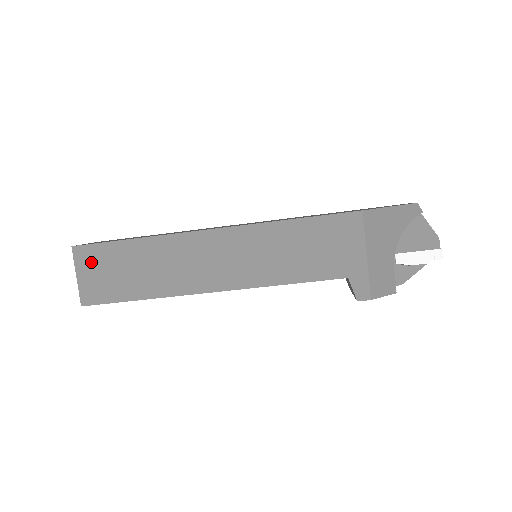
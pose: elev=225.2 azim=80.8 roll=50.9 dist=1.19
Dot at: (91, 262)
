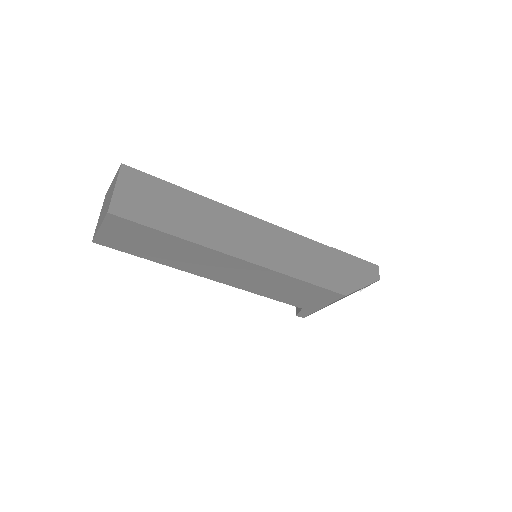
Dot at: (121, 228)
